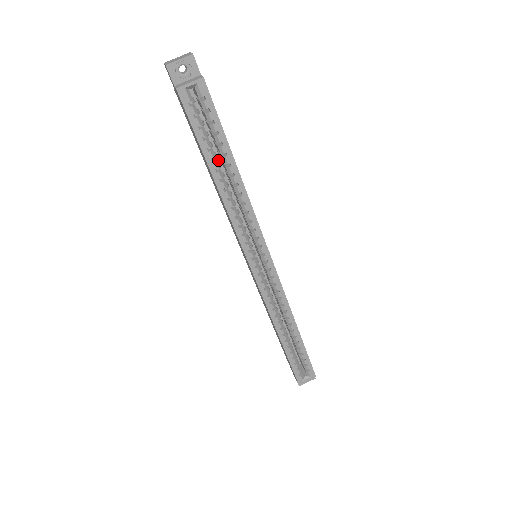
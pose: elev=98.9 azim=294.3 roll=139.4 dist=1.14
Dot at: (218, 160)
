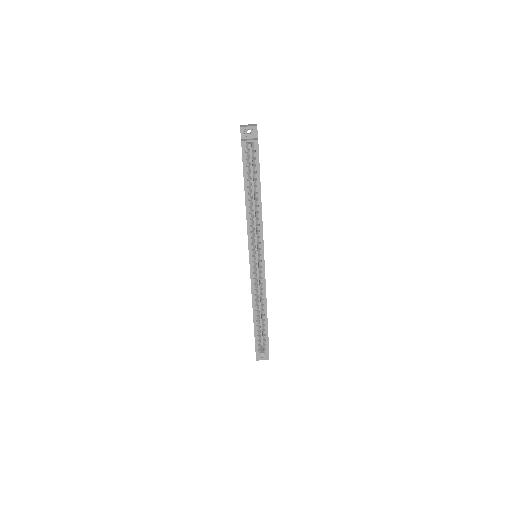
Dot at: (252, 188)
